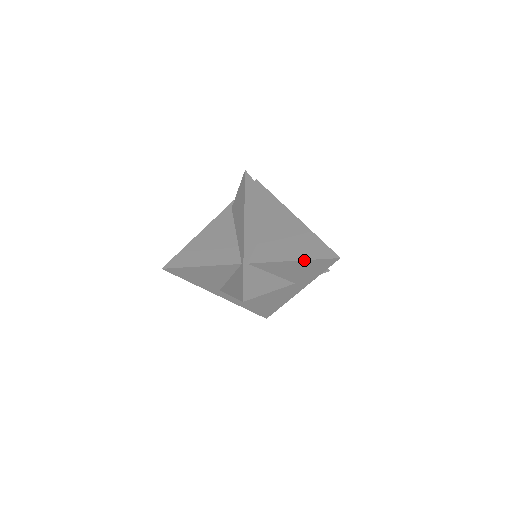
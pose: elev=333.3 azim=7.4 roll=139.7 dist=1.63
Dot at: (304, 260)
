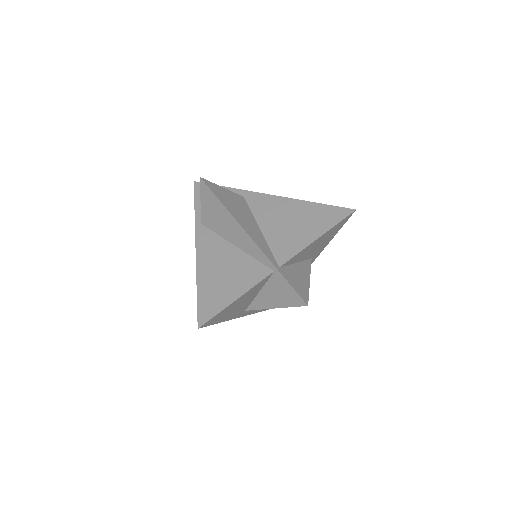
Dot at: (327, 231)
